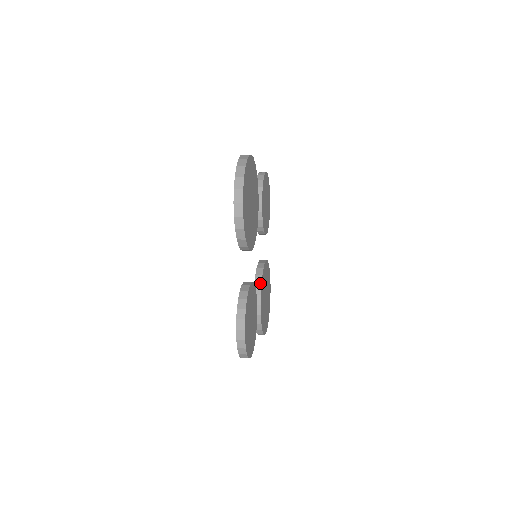
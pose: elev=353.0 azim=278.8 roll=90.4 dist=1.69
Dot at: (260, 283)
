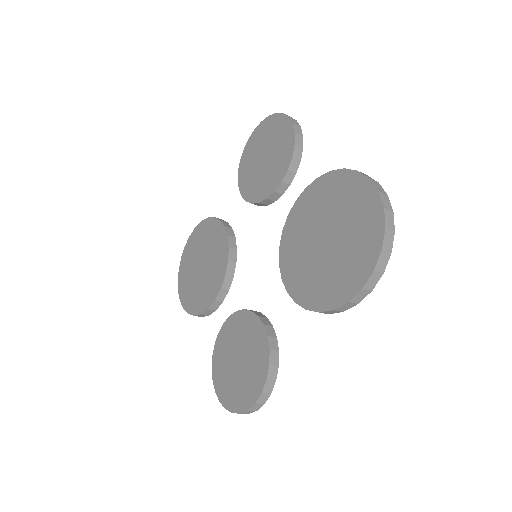
Dot at: (232, 275)
